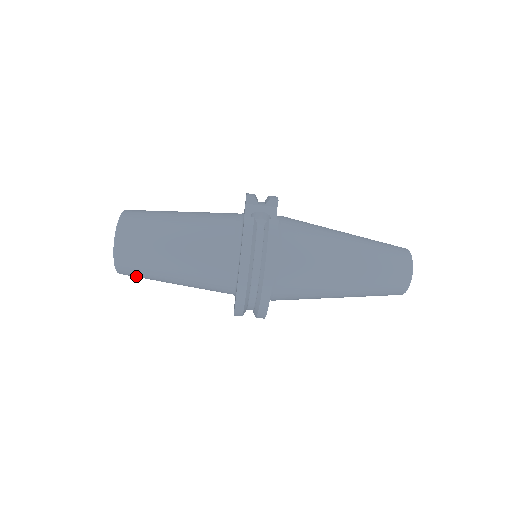
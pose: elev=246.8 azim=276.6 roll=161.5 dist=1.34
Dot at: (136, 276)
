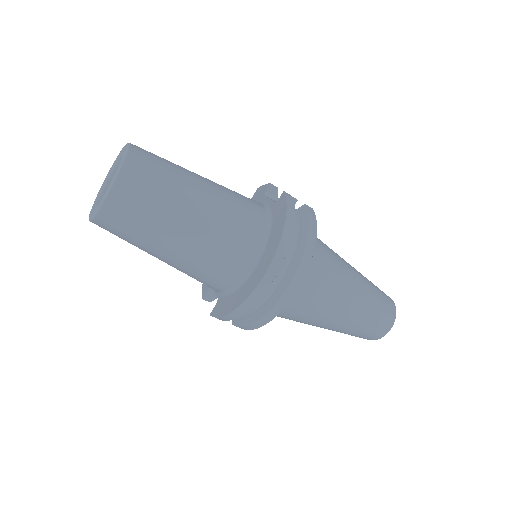
Dot at: (122, 224)
